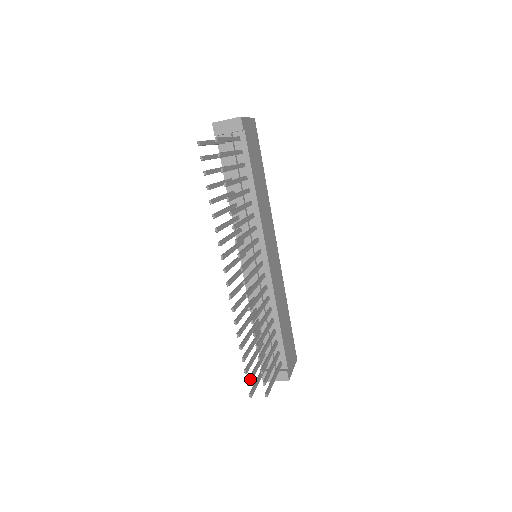
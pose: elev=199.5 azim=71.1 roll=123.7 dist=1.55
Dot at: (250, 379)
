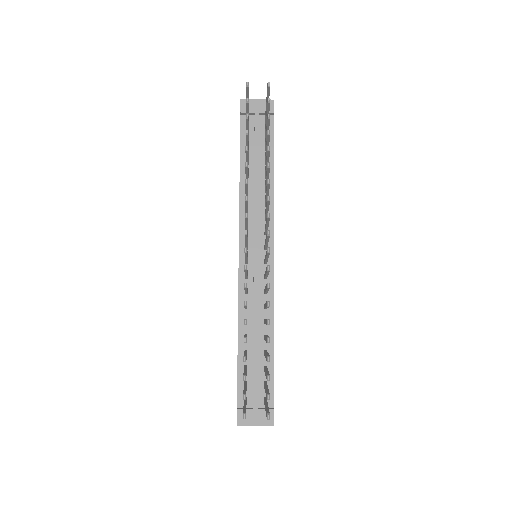
Dot at: occluded
